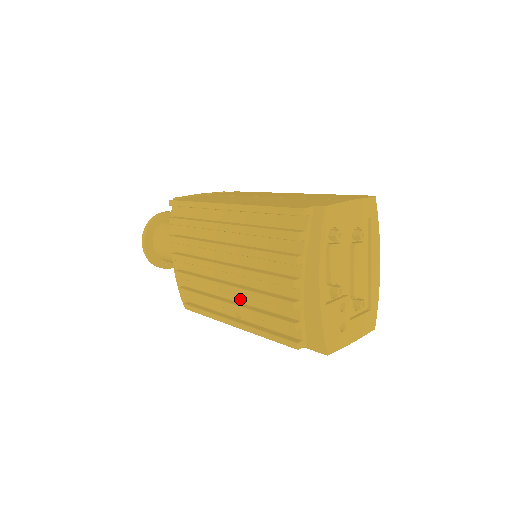
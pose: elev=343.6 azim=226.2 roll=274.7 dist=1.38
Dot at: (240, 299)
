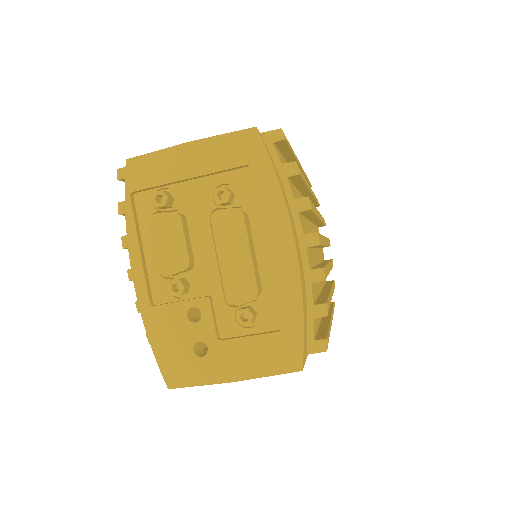
Dot at: occluded
